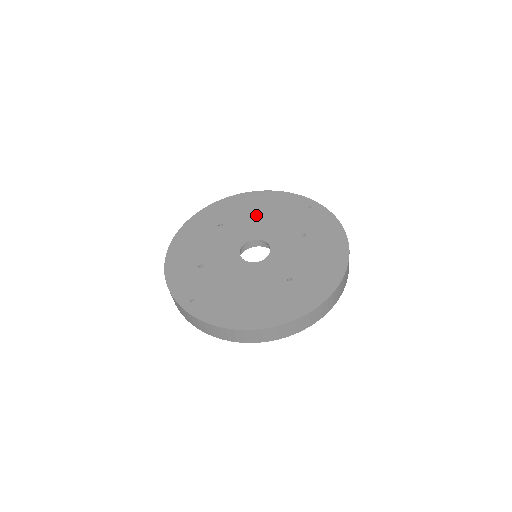
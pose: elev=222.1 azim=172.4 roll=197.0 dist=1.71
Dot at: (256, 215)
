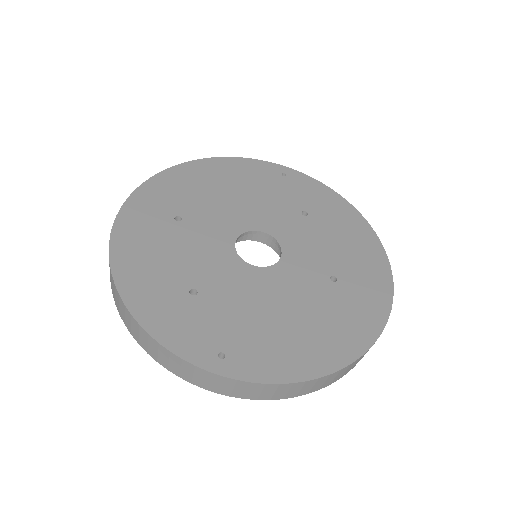
Dot at: (222, 195)
